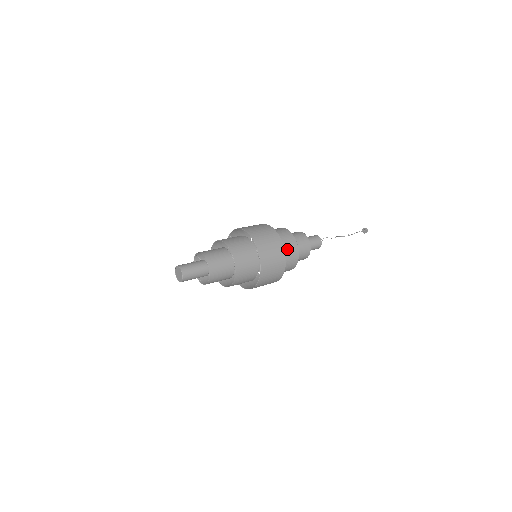
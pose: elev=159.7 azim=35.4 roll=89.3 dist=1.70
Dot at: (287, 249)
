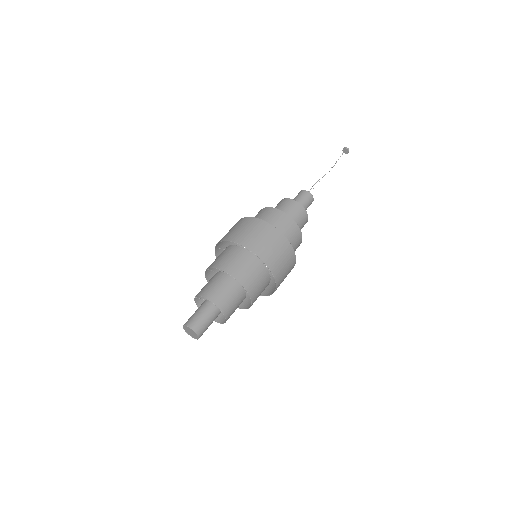
Dot at: (288, 235)
